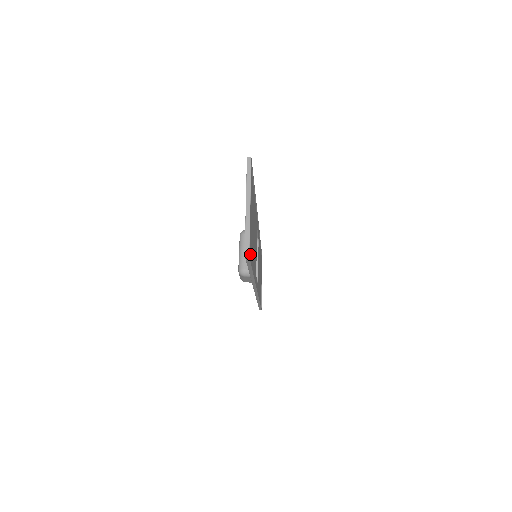
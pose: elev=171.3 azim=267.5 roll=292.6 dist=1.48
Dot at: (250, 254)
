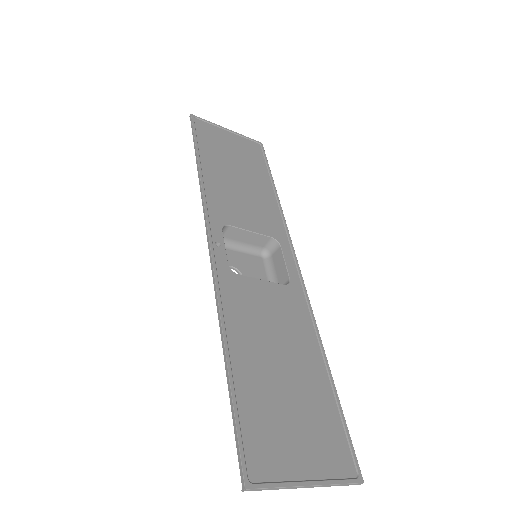
Dot at: (201, 133)
